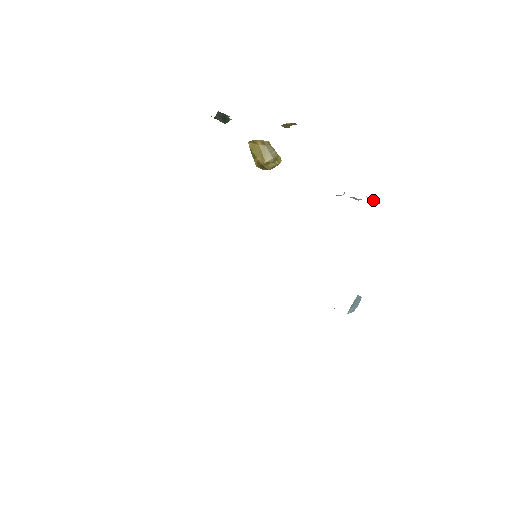
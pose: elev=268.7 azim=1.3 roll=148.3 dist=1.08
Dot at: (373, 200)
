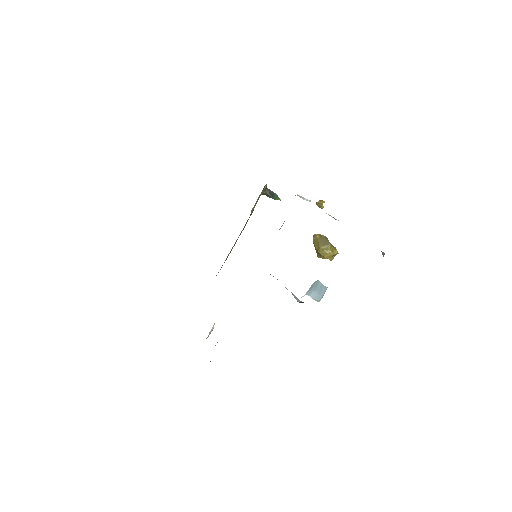
Dot at: (383, 255)
